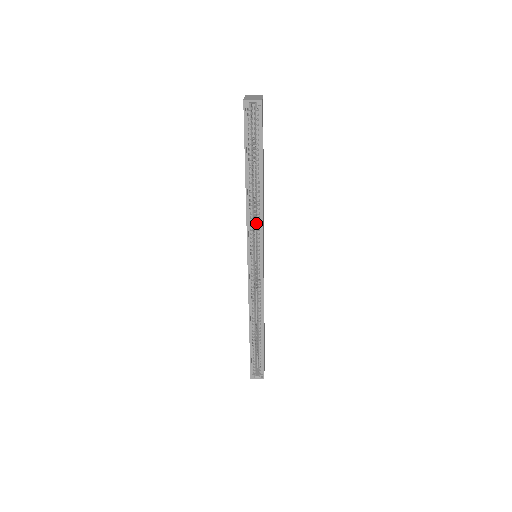
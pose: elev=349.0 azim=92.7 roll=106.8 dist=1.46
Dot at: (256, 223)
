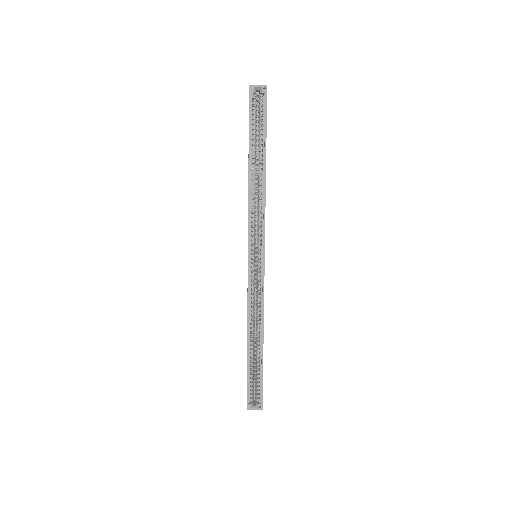
Dot at: (258, 215)
